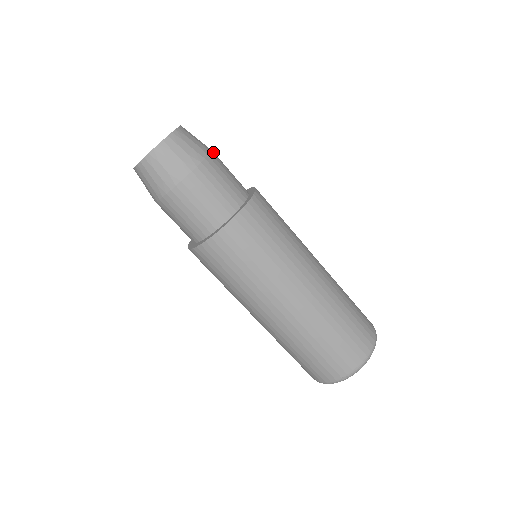
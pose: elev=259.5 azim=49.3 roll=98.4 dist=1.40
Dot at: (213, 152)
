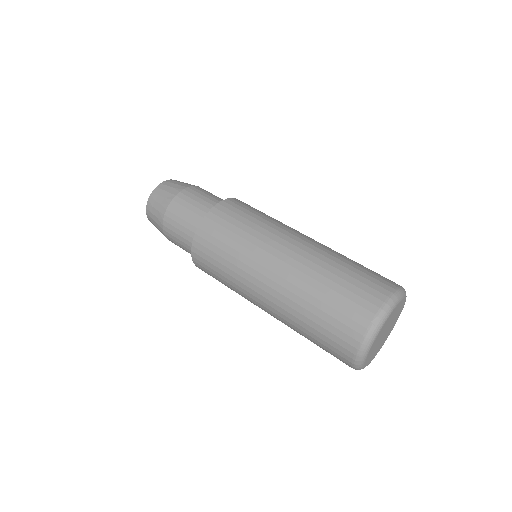
Dot at: (176, 197)
